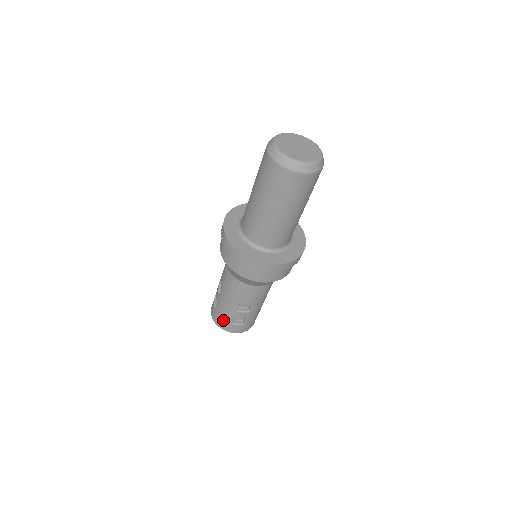
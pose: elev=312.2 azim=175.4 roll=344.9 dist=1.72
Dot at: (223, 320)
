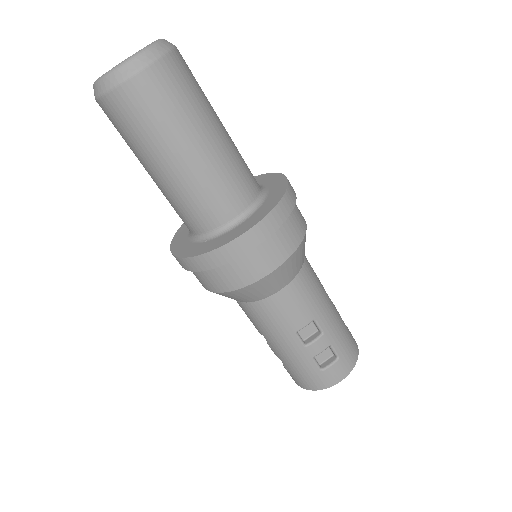
Dot at: (308, 376)
